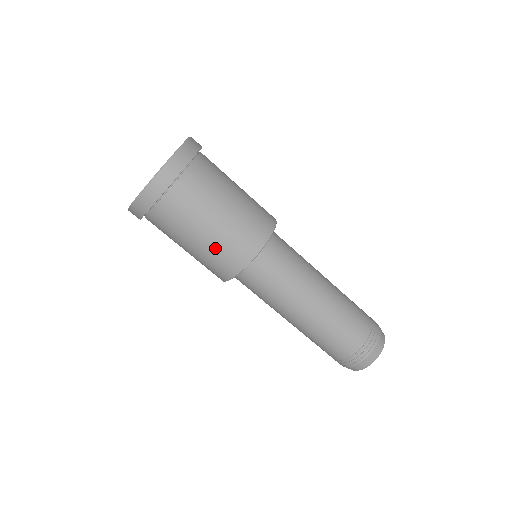
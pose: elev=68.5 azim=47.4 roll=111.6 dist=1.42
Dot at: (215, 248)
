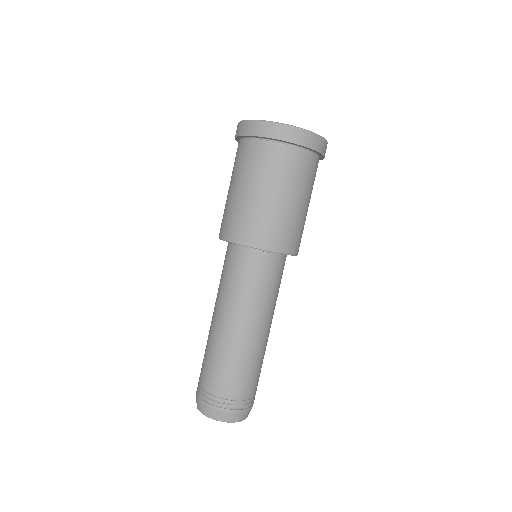
Dot at: (276, 215)
